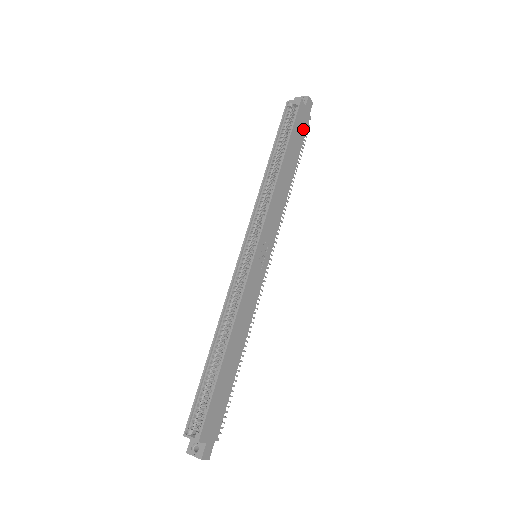
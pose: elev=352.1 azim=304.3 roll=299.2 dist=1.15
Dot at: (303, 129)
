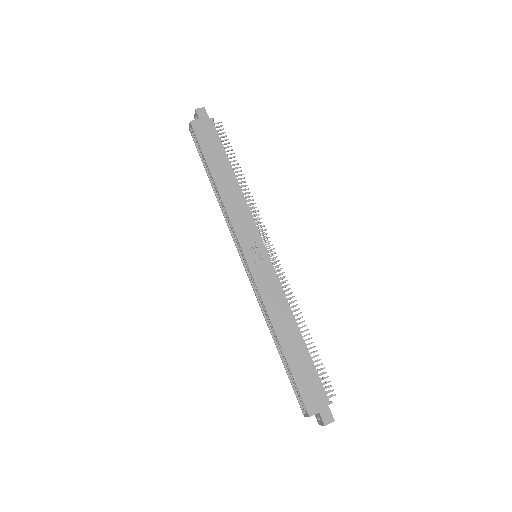
Dot at: (213, 135)
